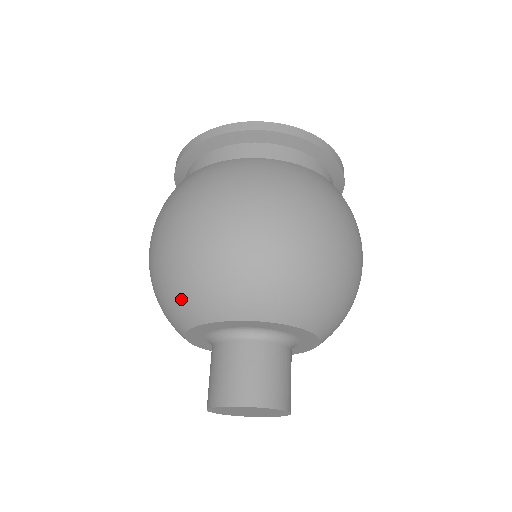
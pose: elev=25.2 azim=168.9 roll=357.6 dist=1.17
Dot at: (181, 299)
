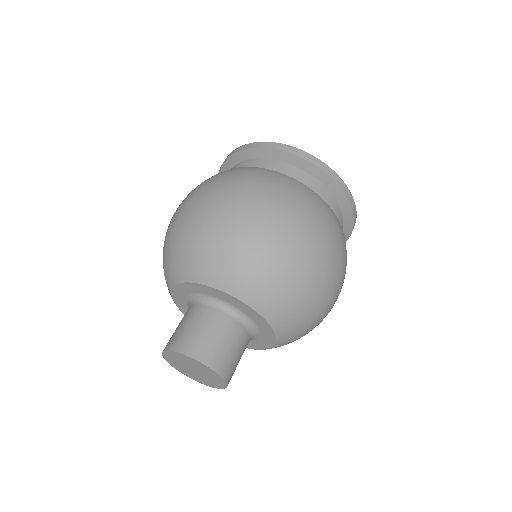
Dot at: occluded
